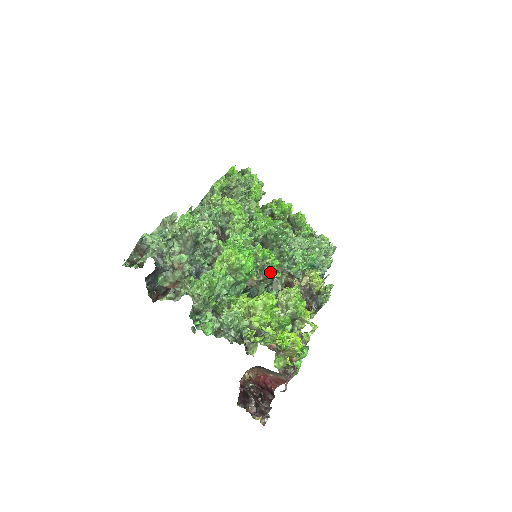
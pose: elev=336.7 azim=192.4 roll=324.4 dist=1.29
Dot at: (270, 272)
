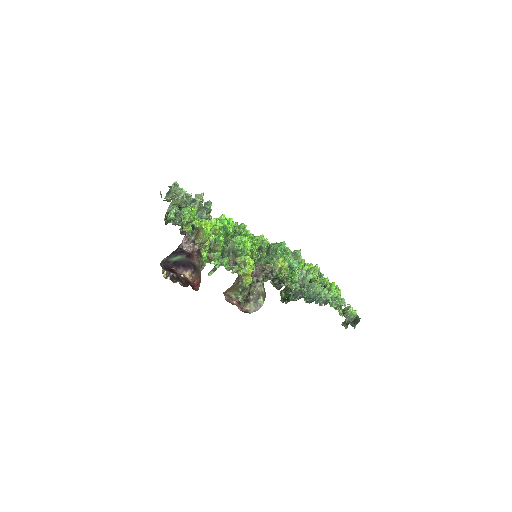
Dot at: occluded
